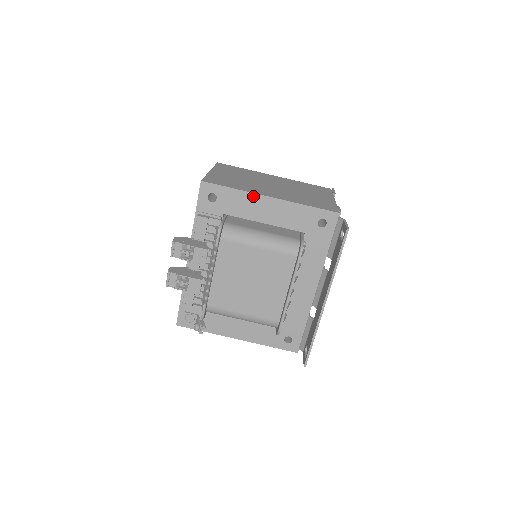
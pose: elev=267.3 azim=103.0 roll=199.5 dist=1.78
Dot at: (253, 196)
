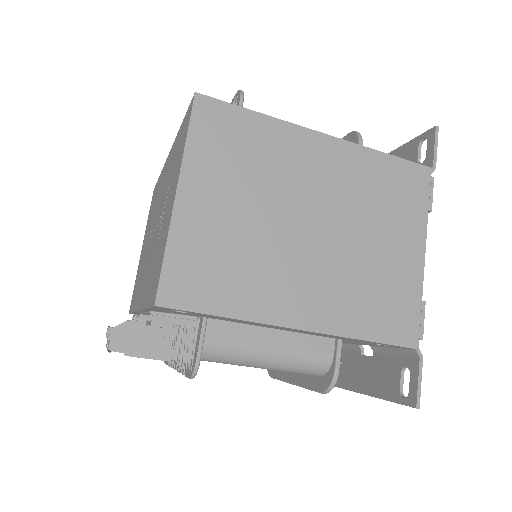
Dot at: (265, 324)
